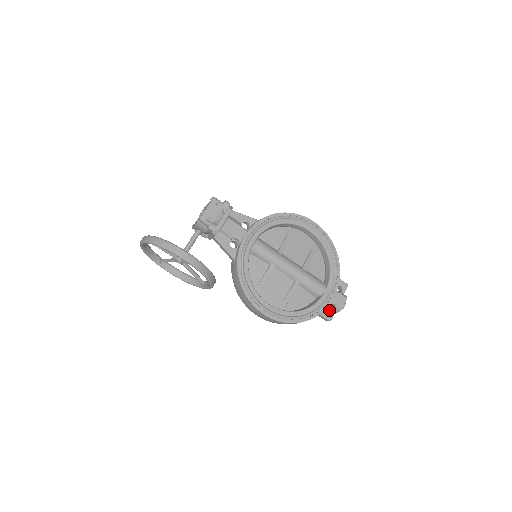
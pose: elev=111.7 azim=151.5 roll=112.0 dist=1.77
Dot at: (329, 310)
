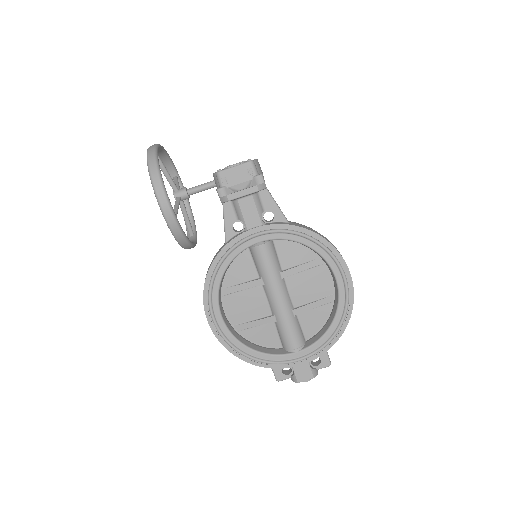
Dot at: (289, 370)
